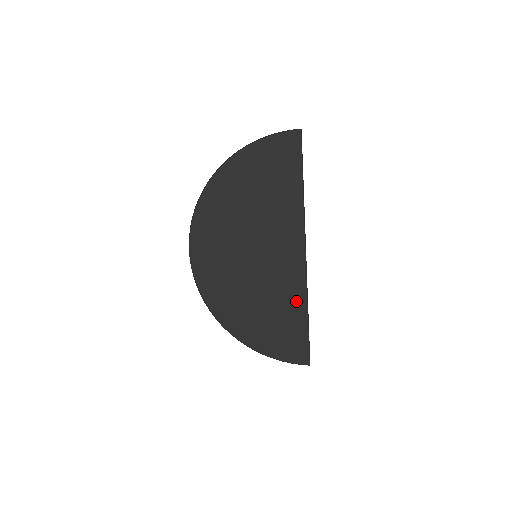
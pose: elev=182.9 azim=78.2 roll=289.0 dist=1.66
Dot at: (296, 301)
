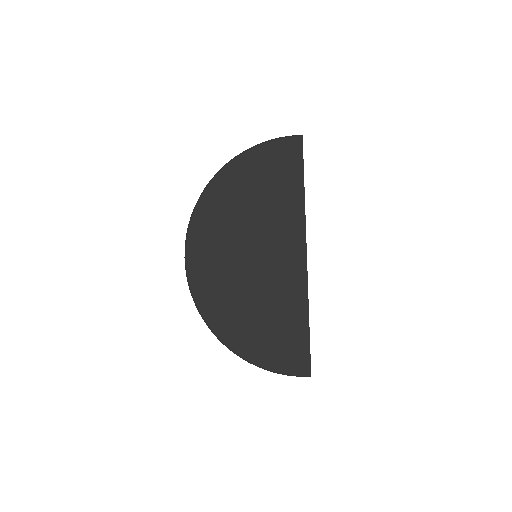
Dot at: (297, 302)
